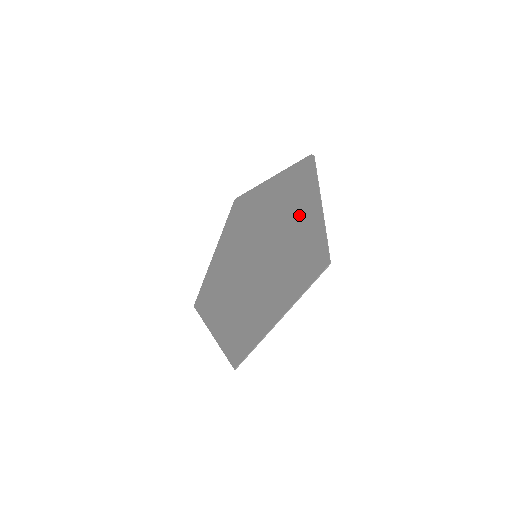
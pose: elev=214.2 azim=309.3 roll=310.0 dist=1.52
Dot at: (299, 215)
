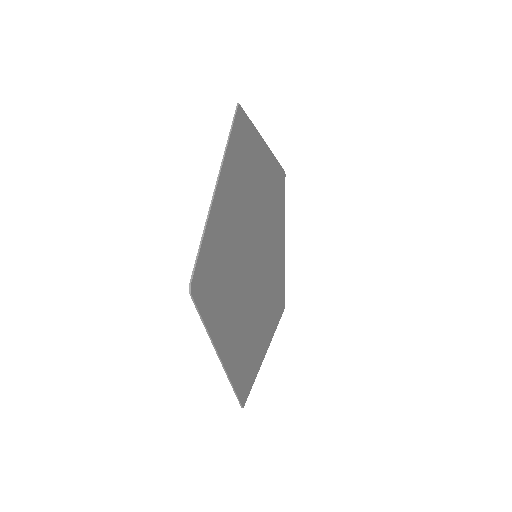
Dot at: (229, 319)
